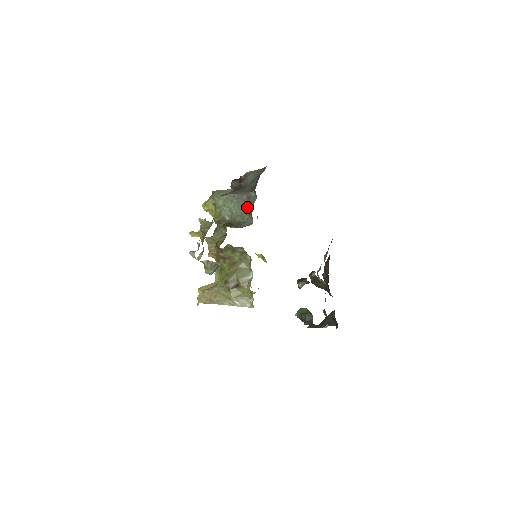
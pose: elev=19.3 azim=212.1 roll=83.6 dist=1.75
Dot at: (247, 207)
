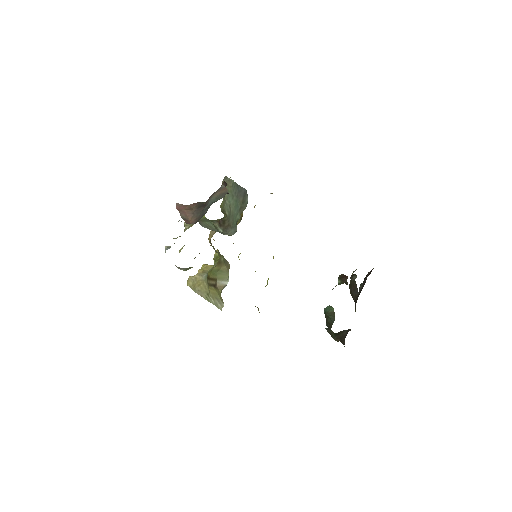
Dot at: (239, 212)
